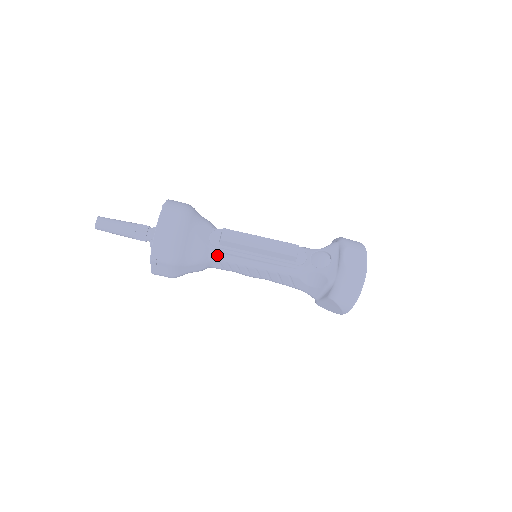
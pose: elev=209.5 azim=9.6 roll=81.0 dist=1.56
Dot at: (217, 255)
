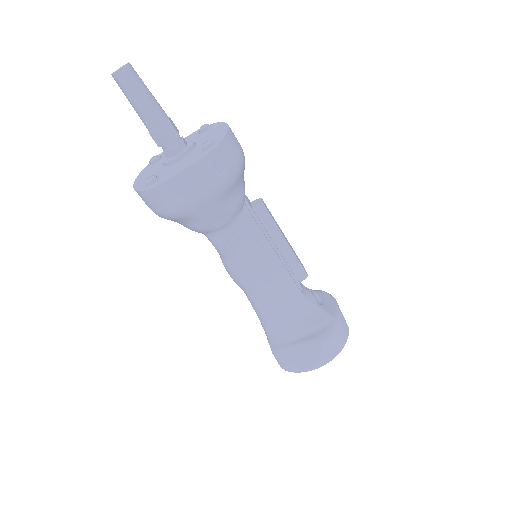
Dot at: (244, 220)
